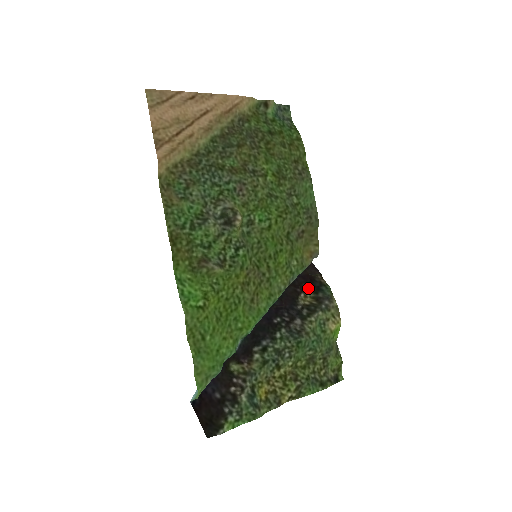
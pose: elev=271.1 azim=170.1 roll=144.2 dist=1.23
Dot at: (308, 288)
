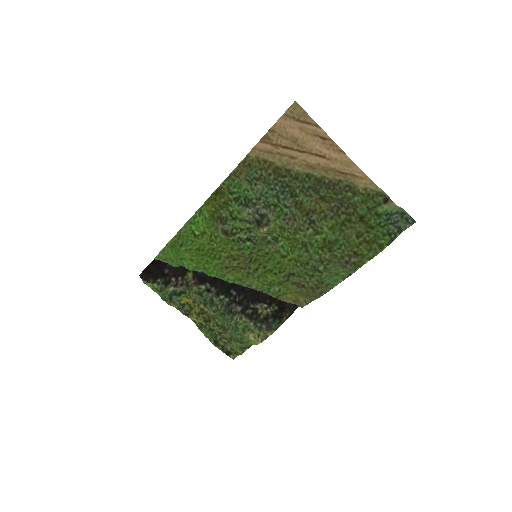
Dot at: (274, 308)
